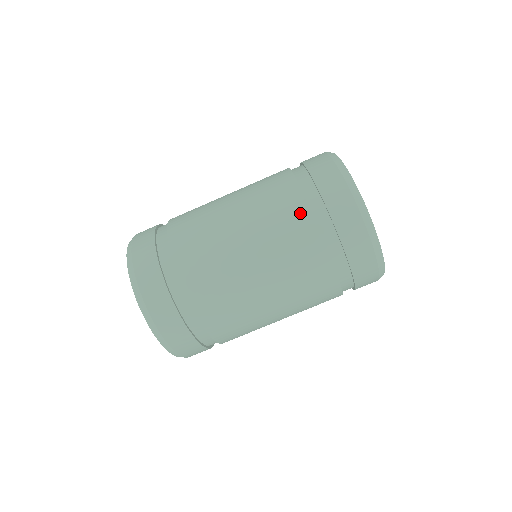
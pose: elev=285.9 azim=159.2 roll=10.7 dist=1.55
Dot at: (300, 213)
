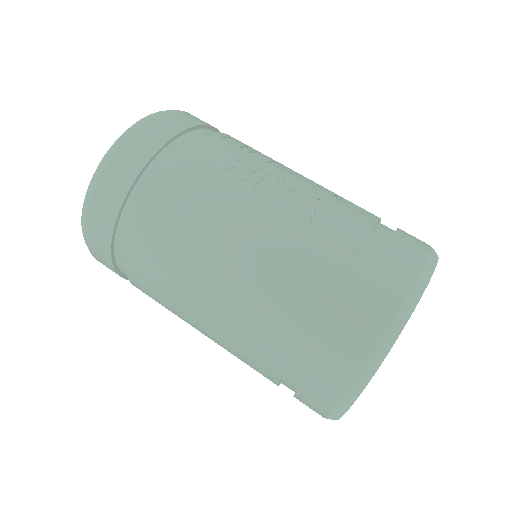
Dot at: (277, 348)
